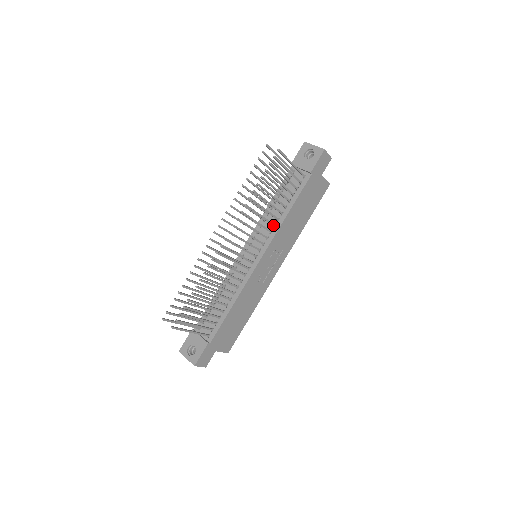
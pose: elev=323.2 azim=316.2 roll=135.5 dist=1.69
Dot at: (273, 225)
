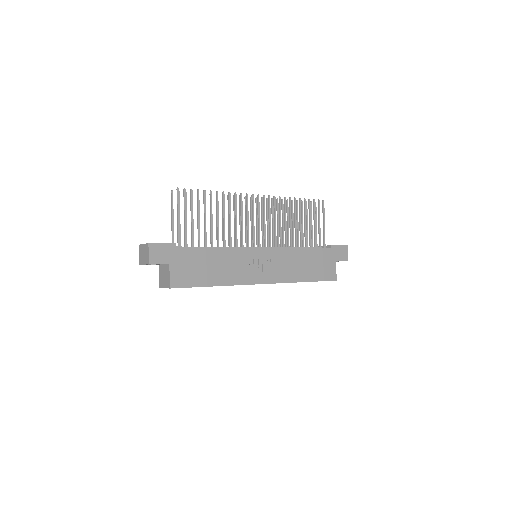
Dot at: (286, 244)
